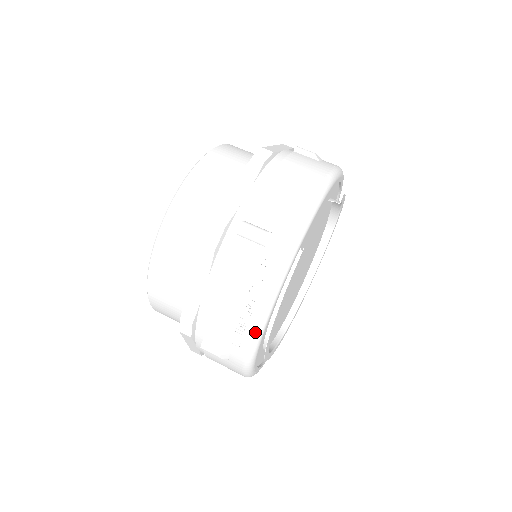
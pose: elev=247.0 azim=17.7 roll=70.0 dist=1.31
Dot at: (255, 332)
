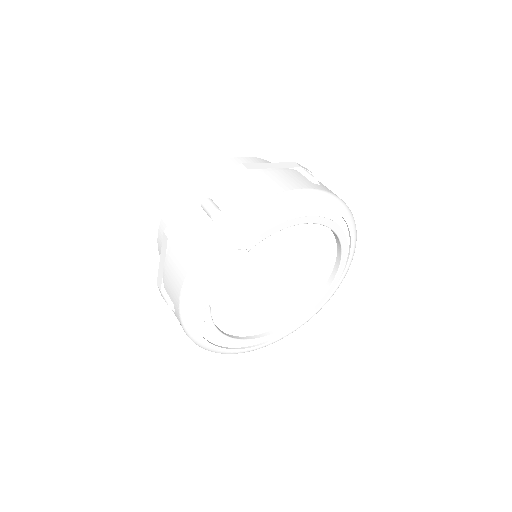
Dot at: occluded
